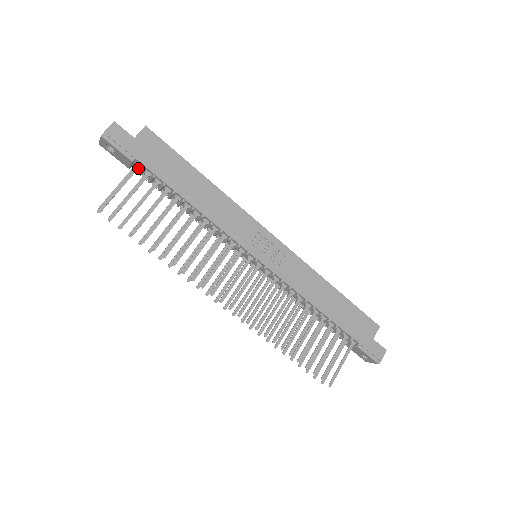
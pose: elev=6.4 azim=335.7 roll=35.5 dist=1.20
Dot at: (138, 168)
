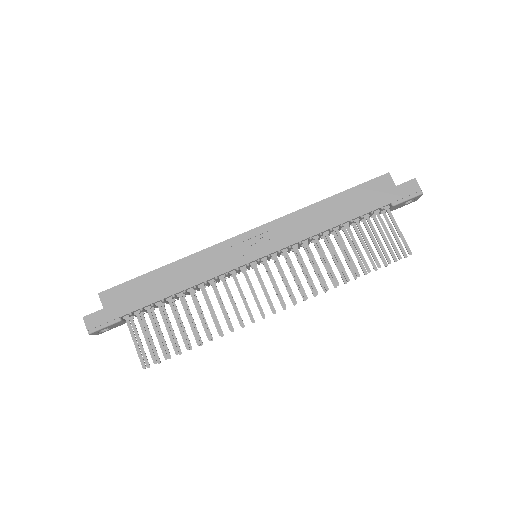
Dot at: (130, 316)
